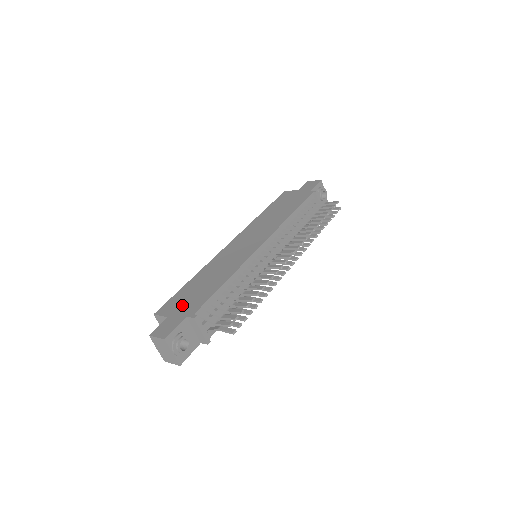
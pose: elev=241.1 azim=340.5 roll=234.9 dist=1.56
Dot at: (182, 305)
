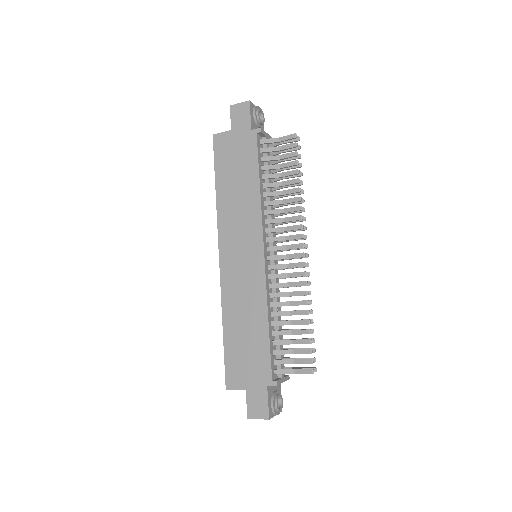
Dot at: (247, 371)
